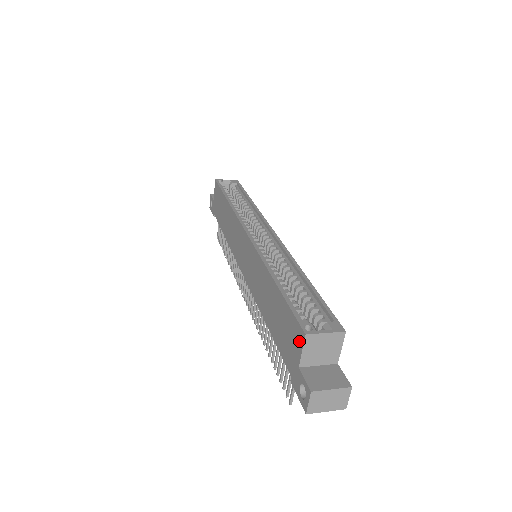
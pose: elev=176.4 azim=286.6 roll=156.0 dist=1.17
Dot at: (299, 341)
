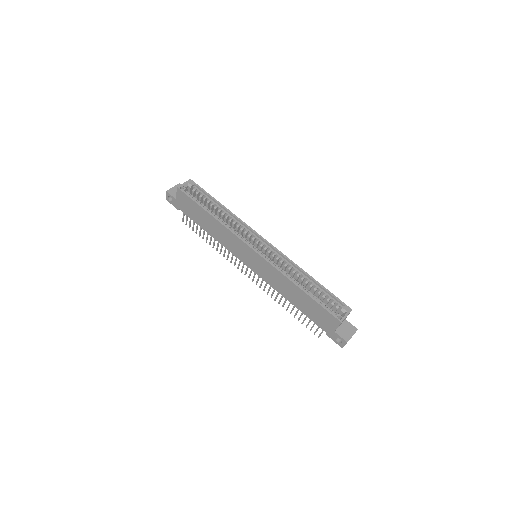
Dot at: (335, 323)
